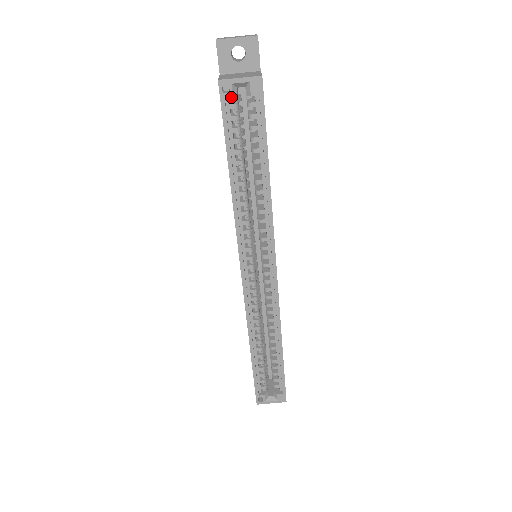
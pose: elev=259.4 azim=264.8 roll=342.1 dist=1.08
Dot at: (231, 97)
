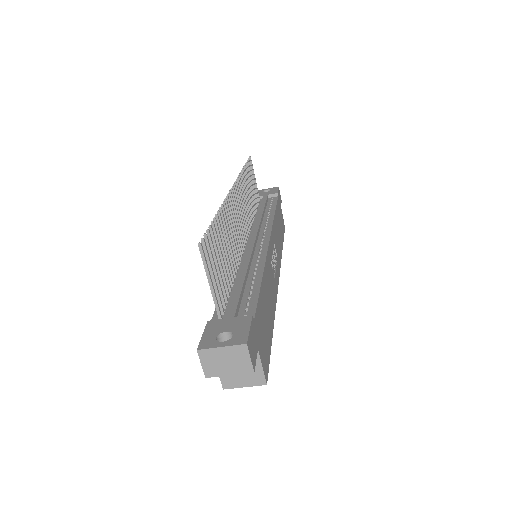
Dot at: occluded
